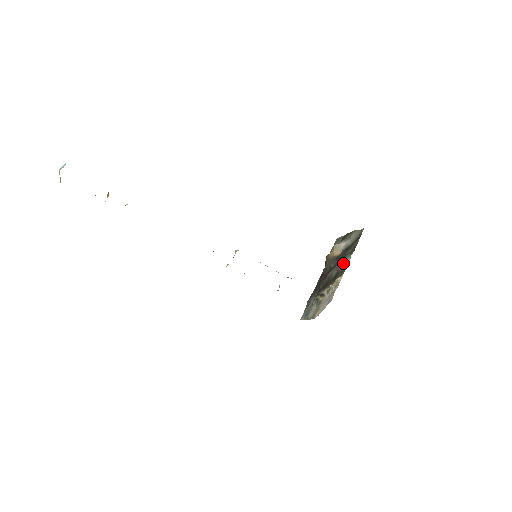
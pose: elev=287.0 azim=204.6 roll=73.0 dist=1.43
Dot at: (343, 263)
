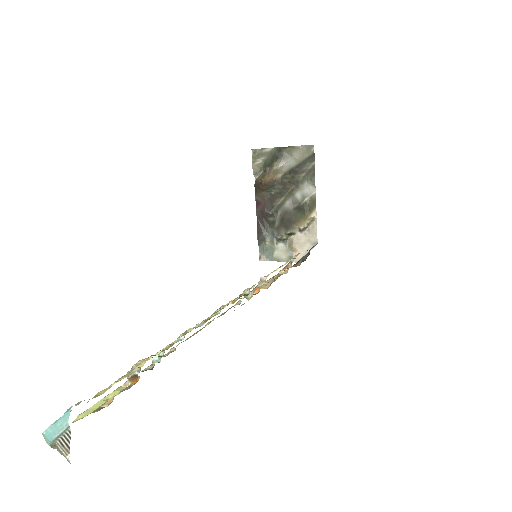
Dot at: (301, 192)
